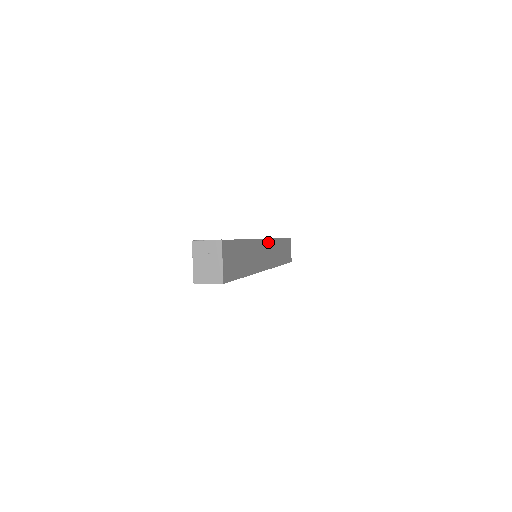
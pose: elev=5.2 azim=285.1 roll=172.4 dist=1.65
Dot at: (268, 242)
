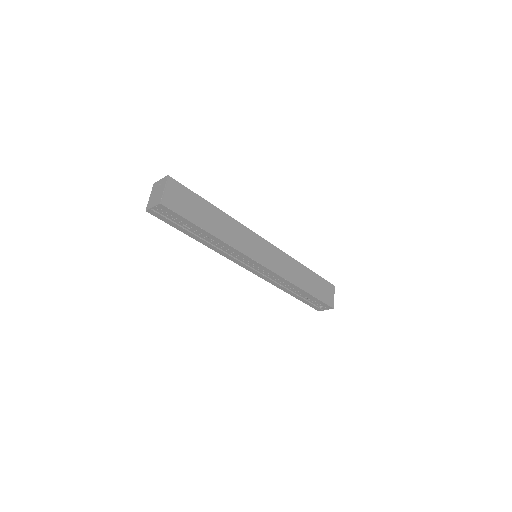
Dot at: (270, 246)
